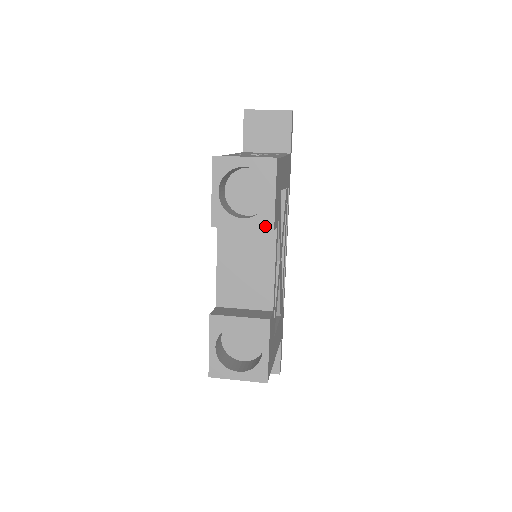
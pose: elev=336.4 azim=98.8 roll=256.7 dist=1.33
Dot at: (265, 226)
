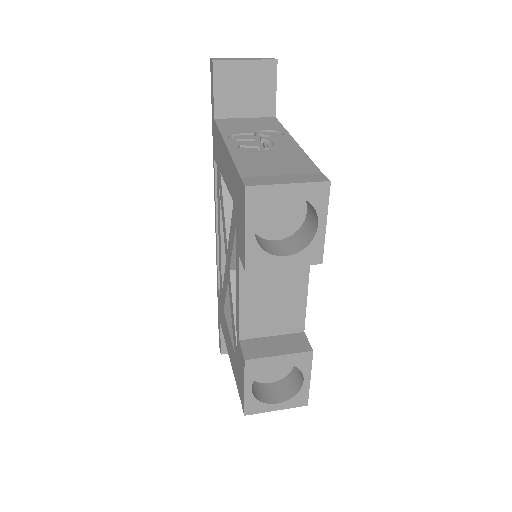
Dot at: (312, 261)
